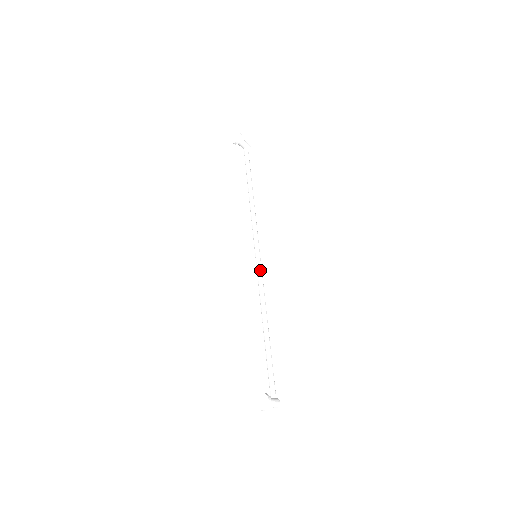
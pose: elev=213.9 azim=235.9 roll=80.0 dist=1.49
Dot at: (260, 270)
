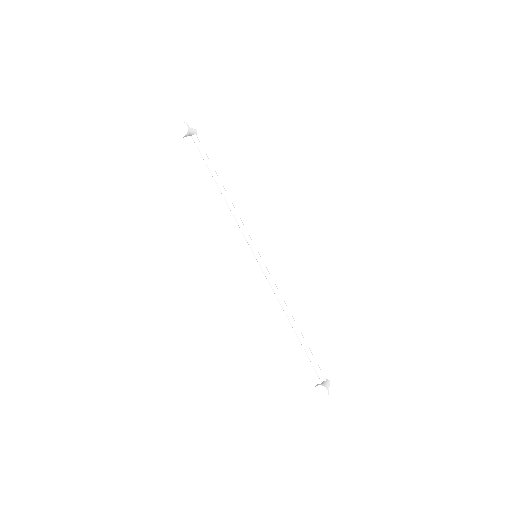
Dot at: (266, 269)
